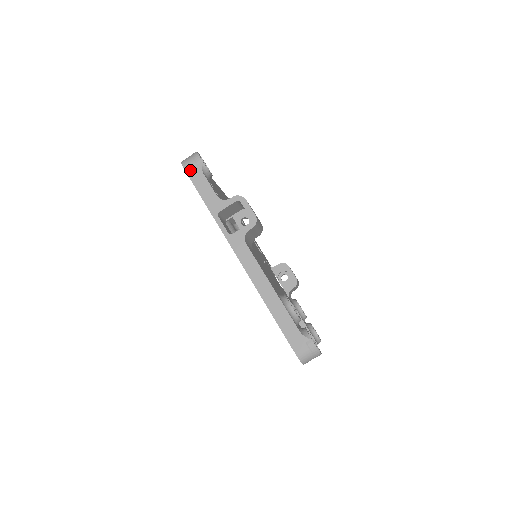
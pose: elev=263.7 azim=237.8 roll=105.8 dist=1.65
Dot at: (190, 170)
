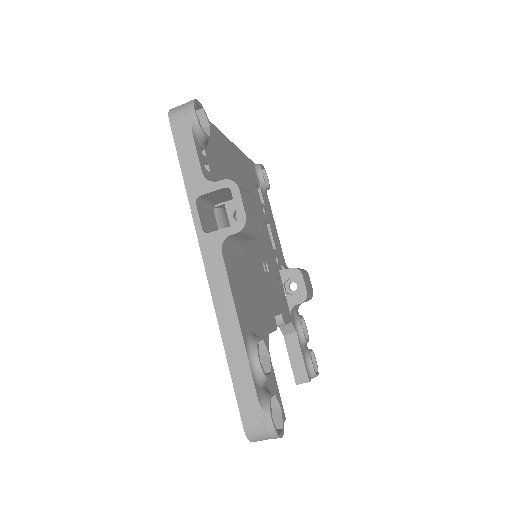
Dot at: (176, 125)
